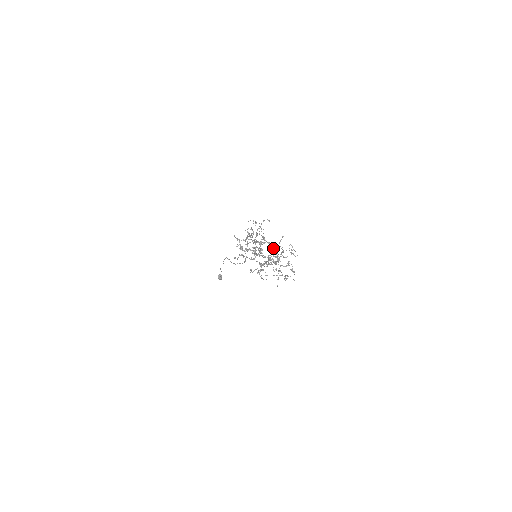
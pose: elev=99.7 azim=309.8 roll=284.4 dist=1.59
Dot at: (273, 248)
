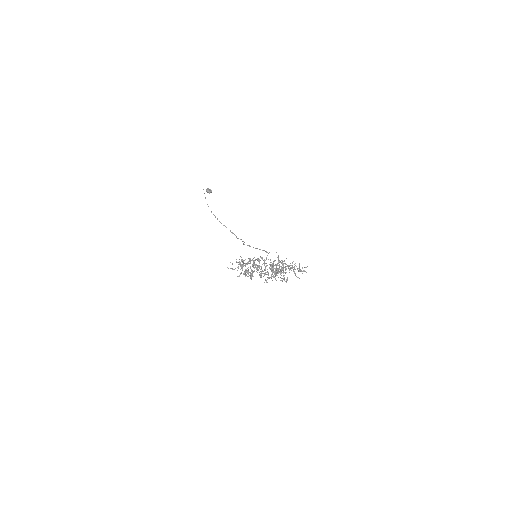
Dot at: (271, 269)
